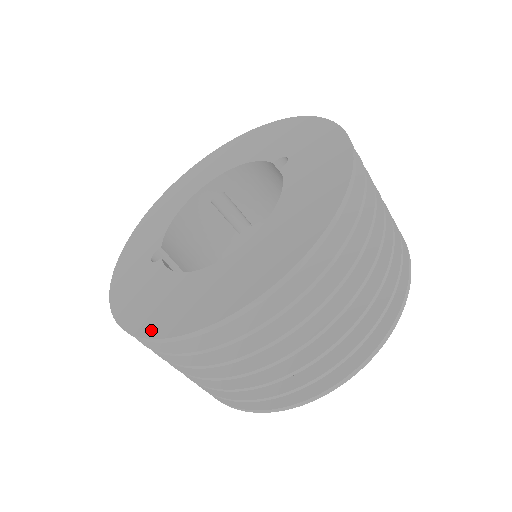
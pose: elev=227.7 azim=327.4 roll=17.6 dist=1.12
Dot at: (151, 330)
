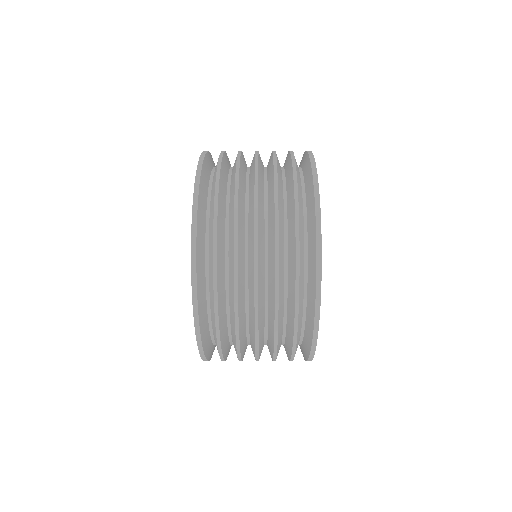
Dot at: occluded
